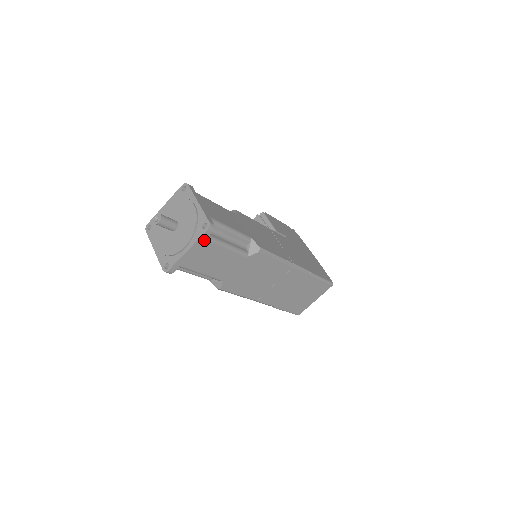
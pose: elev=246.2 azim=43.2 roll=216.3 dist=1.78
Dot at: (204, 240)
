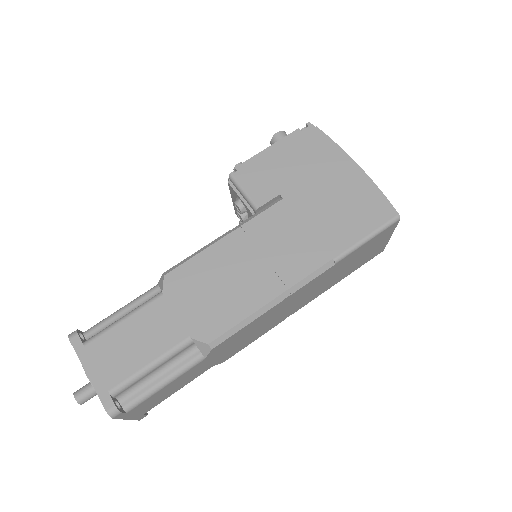
Dot at: (127, 413)
